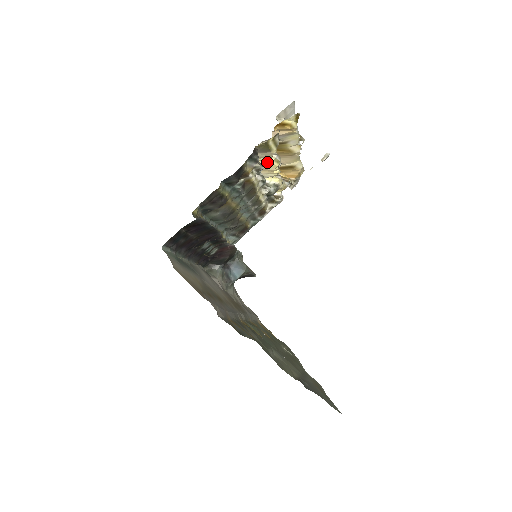
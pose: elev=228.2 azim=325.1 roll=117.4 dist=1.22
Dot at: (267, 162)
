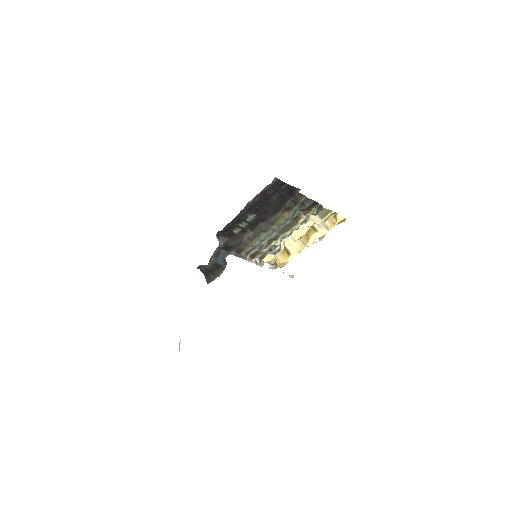
Dot at: (305, 226)
